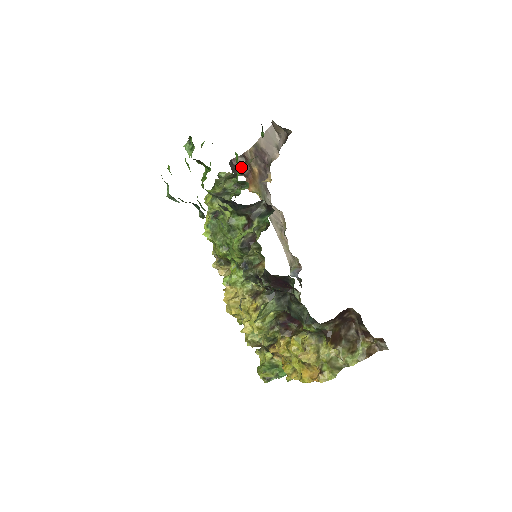
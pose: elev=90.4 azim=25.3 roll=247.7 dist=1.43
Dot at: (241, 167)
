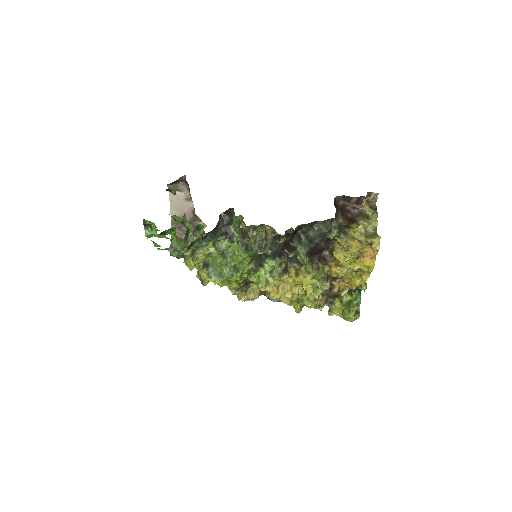
Dot at: (185, 221)
